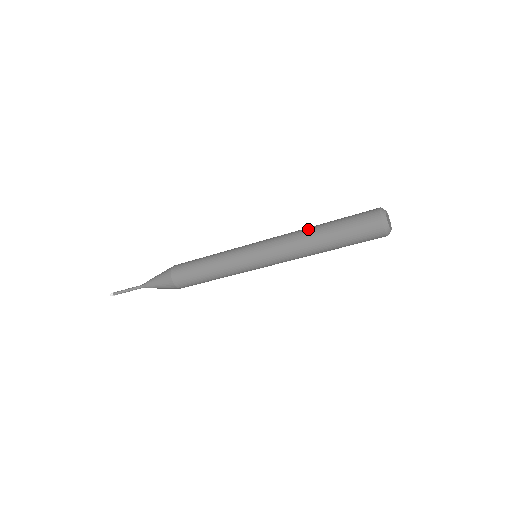
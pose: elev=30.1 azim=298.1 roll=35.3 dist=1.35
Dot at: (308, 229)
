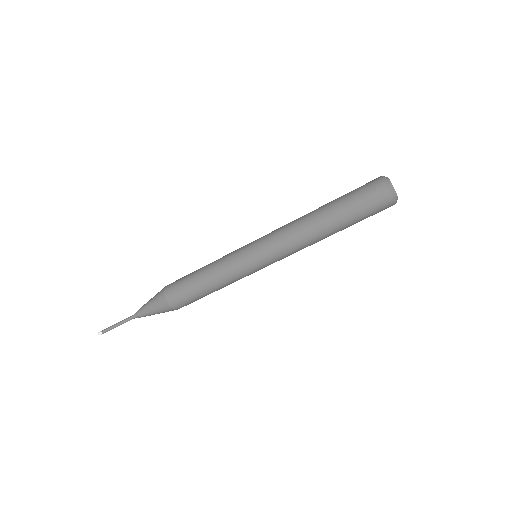
Dot at: occluded
